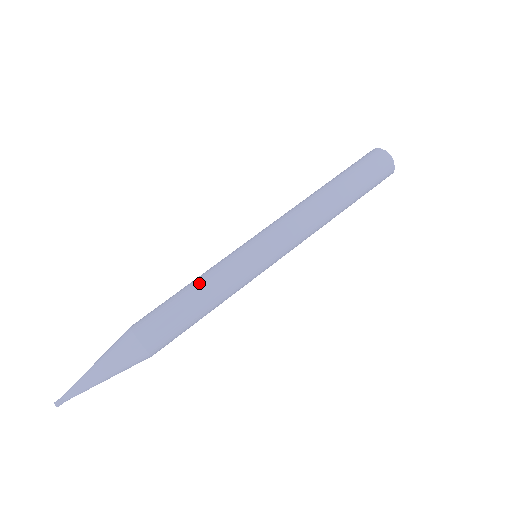
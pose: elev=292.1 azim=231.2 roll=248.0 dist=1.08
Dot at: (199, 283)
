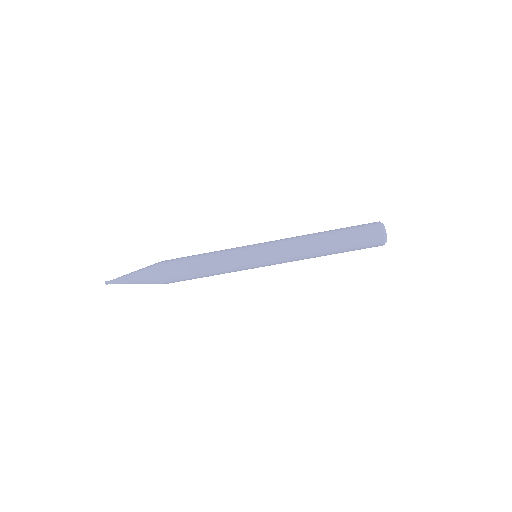
Dot at: (211, 266)
